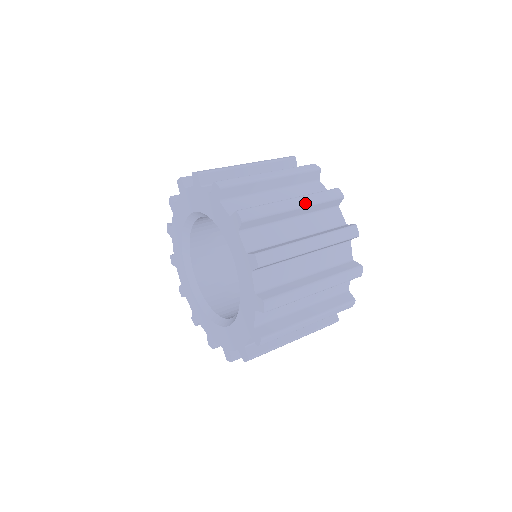
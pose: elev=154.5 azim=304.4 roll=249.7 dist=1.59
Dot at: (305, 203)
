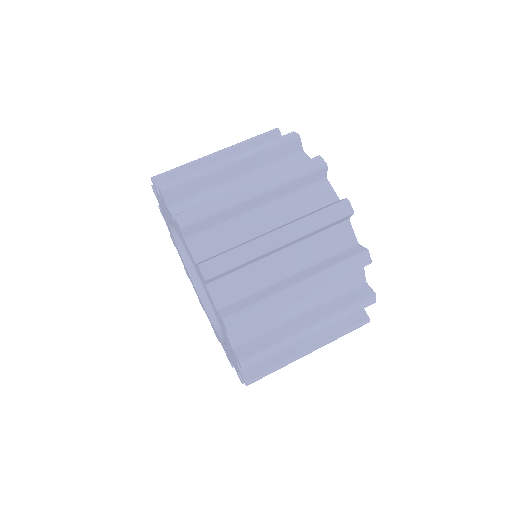
Dot at: (268, 186)
